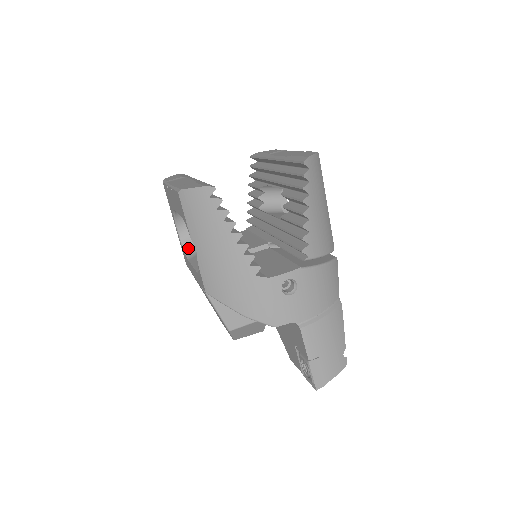
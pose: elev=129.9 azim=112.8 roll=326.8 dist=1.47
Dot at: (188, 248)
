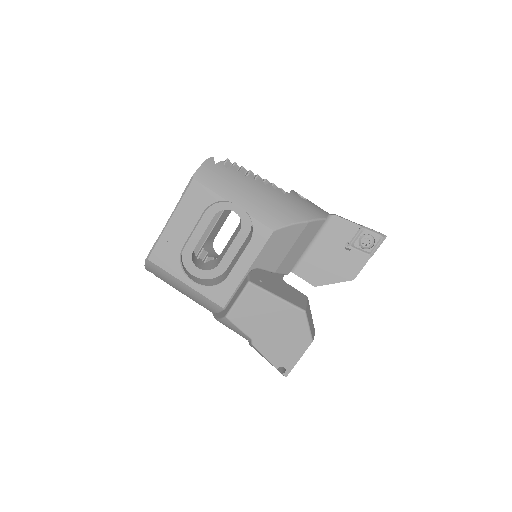
Dot at: (214, 283)
